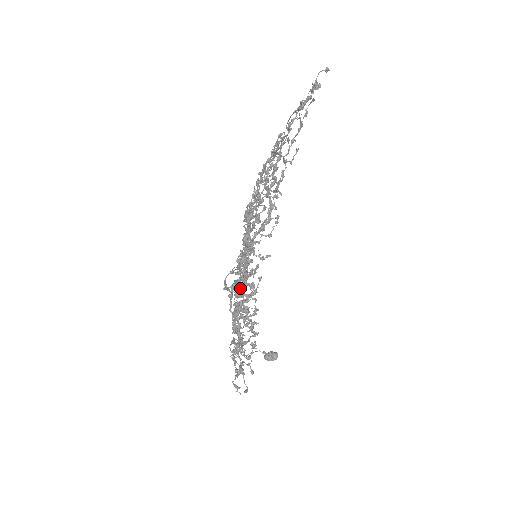
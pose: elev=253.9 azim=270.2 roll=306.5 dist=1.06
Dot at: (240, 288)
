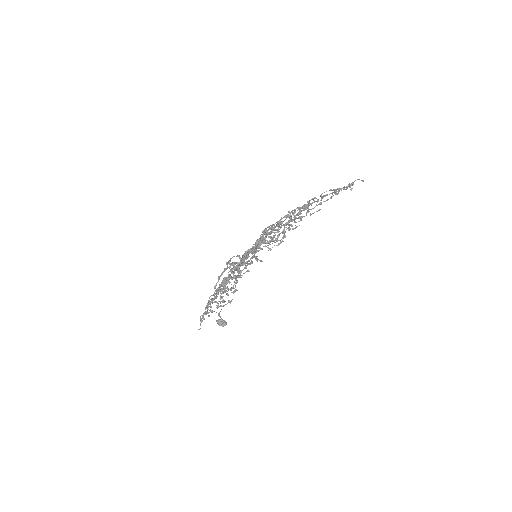
Dot at: (239, 268)
